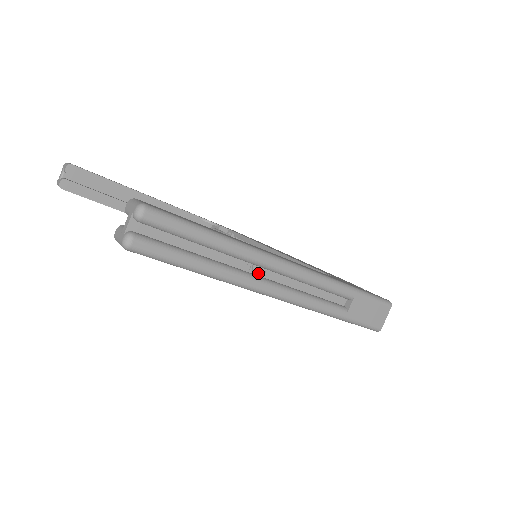
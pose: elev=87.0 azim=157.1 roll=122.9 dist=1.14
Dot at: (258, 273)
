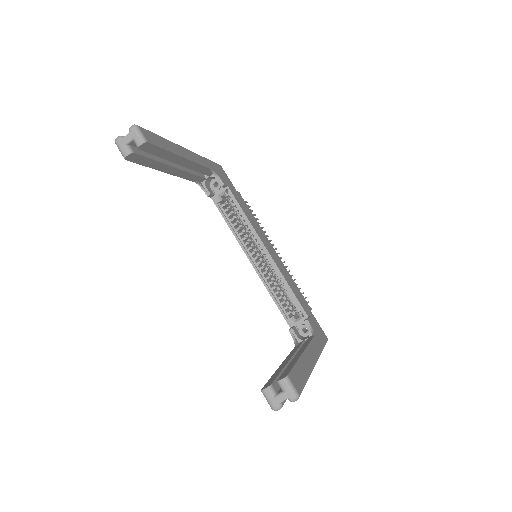
Dot at: occluded
